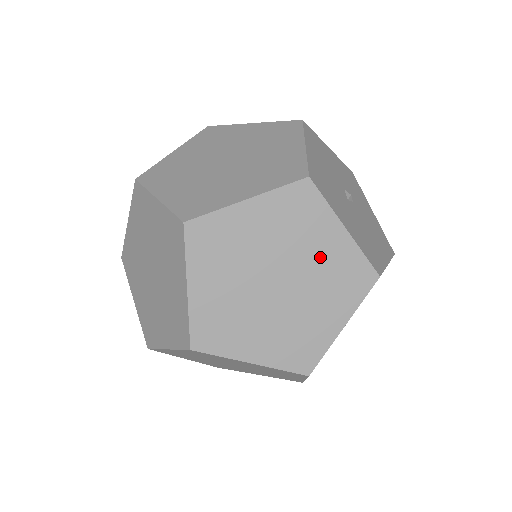
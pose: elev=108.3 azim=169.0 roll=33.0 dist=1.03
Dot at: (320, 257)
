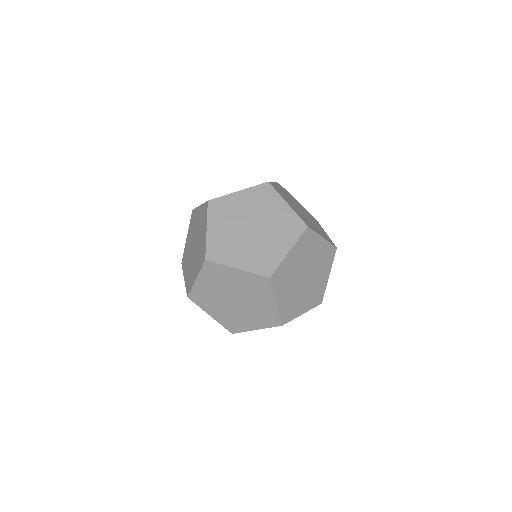
Dot at: (247, 206)
